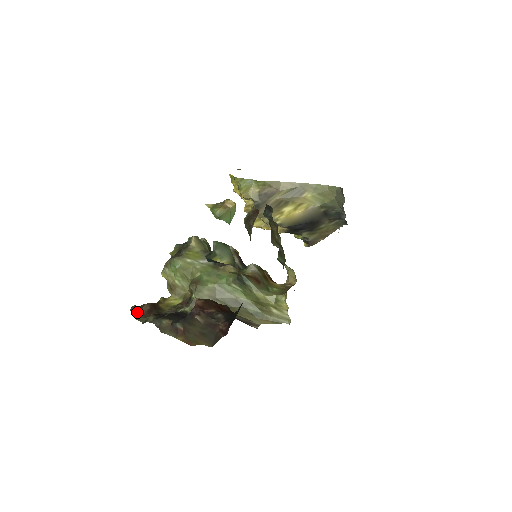
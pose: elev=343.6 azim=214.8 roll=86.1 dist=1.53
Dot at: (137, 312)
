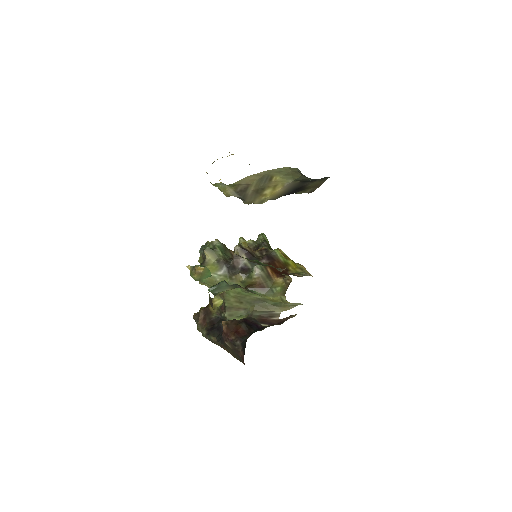
Dot at: (197, 321)
